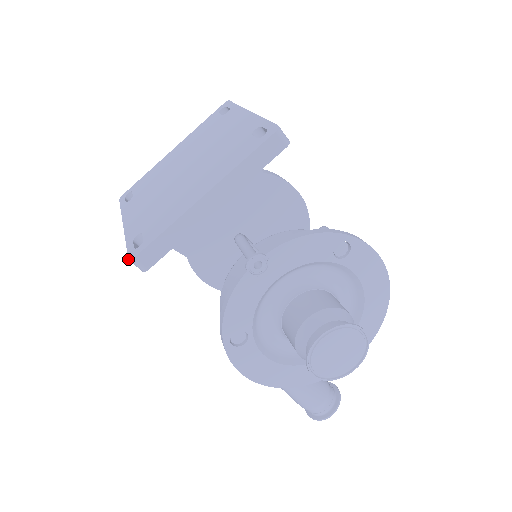
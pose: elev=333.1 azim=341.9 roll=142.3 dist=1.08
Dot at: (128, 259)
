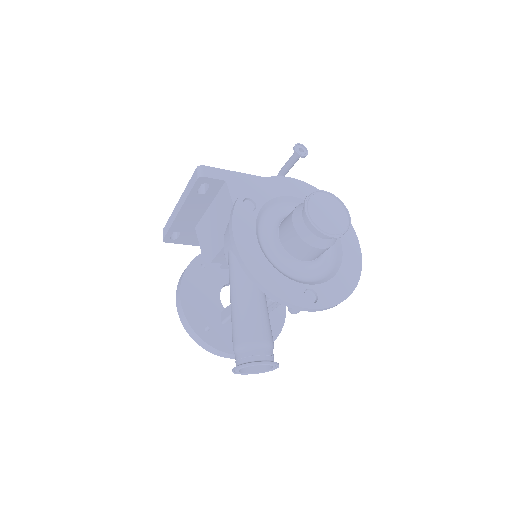
Dot at: (197, 167)
